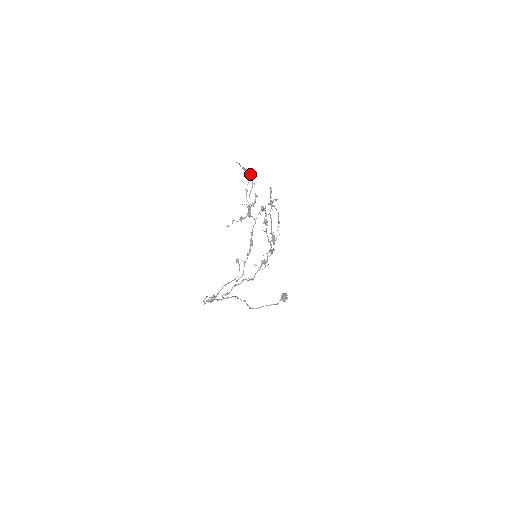
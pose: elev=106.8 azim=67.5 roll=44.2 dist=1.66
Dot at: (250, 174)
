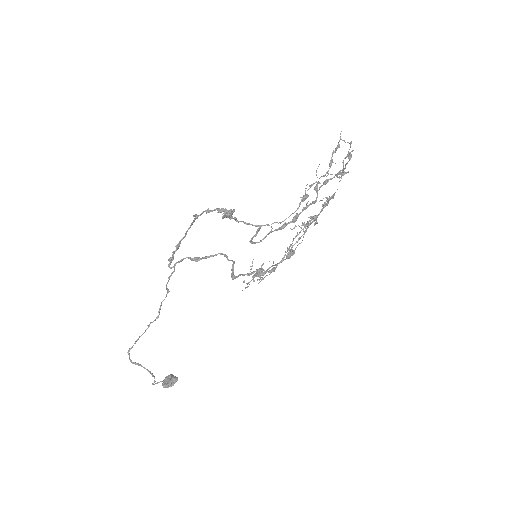
Dot at: (332, 162)
